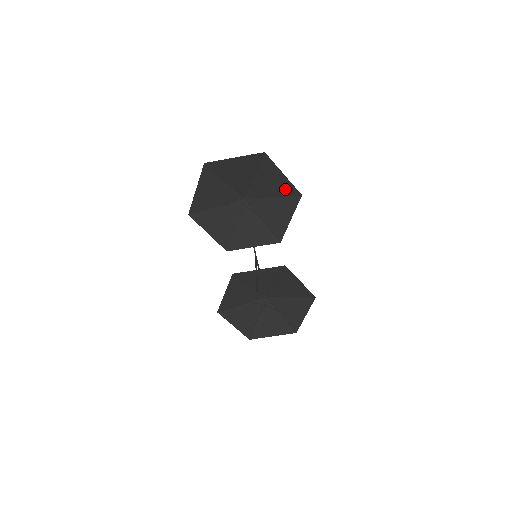
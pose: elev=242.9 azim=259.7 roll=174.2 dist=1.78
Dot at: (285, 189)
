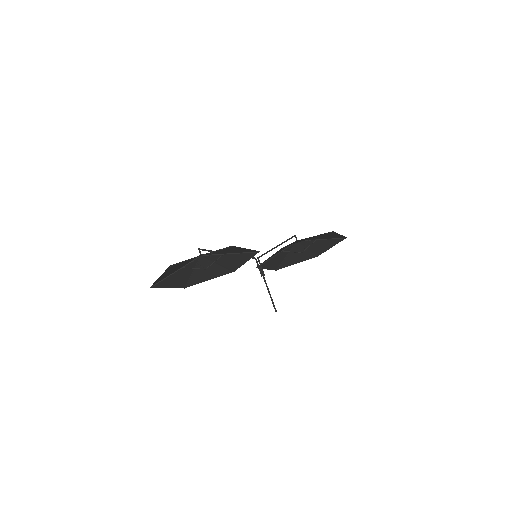
Dot at: occluded
